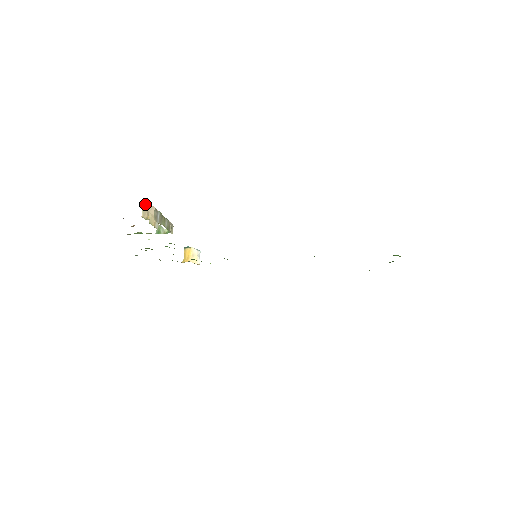
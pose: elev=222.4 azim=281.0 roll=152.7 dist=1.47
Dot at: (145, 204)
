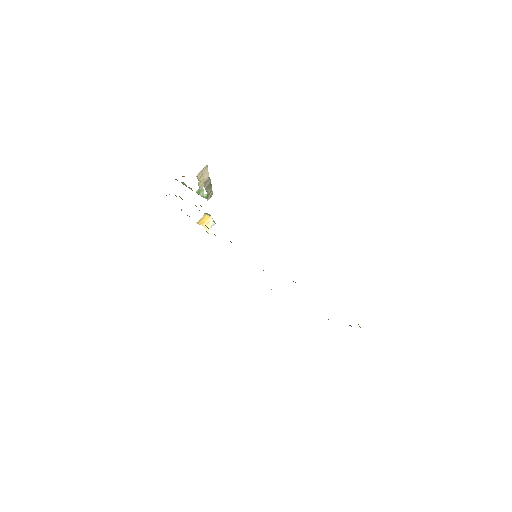
Dot at: (205, 168)
